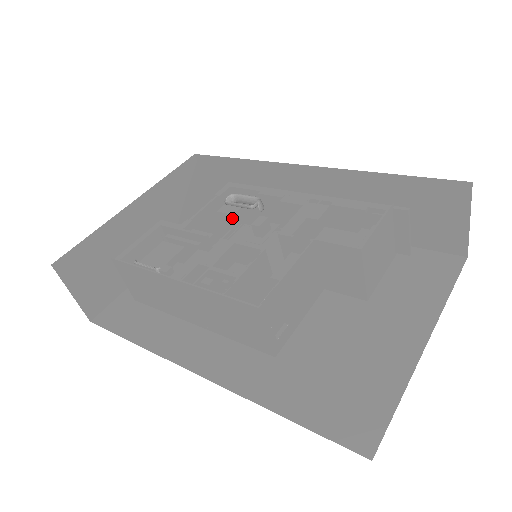
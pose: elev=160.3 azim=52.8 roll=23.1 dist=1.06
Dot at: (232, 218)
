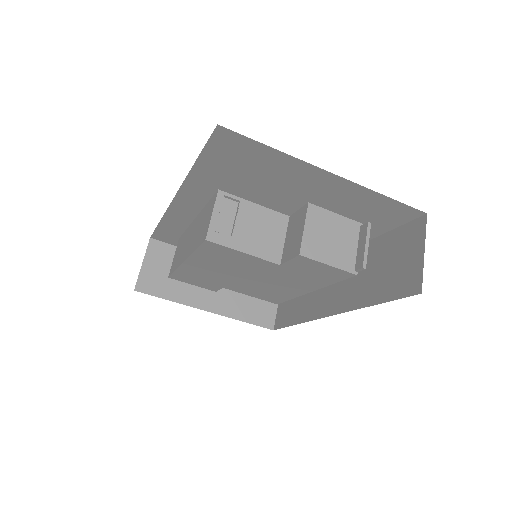
Dot at: occluded
